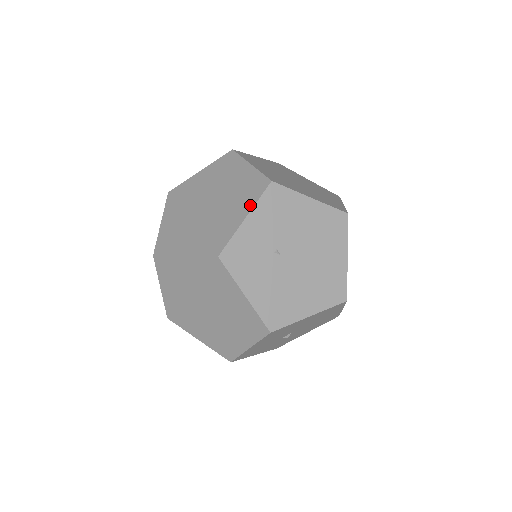
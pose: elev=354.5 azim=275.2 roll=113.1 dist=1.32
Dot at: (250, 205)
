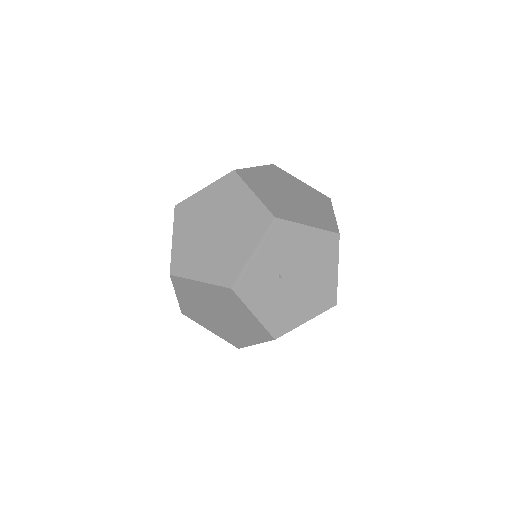
Dot at: (256, 240)
